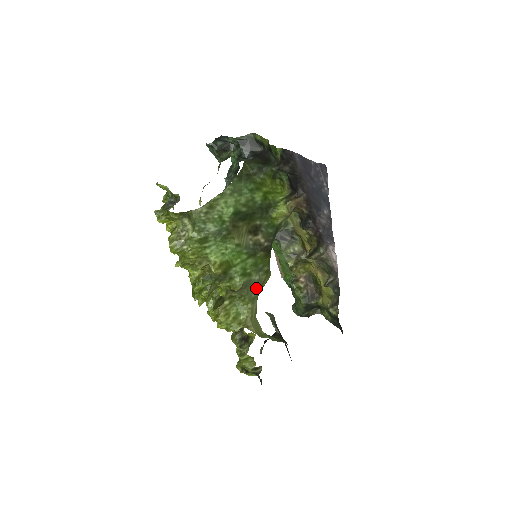
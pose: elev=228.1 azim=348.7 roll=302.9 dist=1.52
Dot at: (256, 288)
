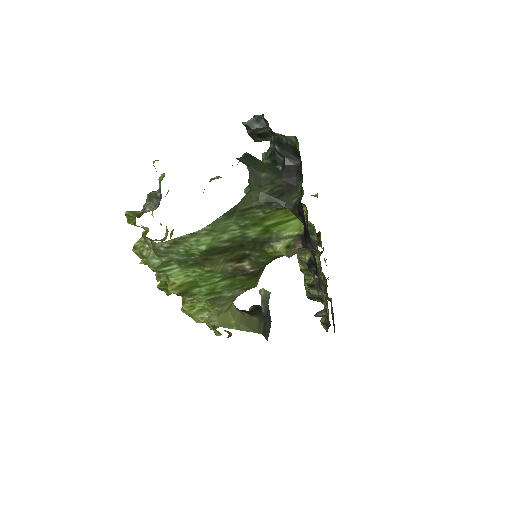
Dot at: (228, 299)
